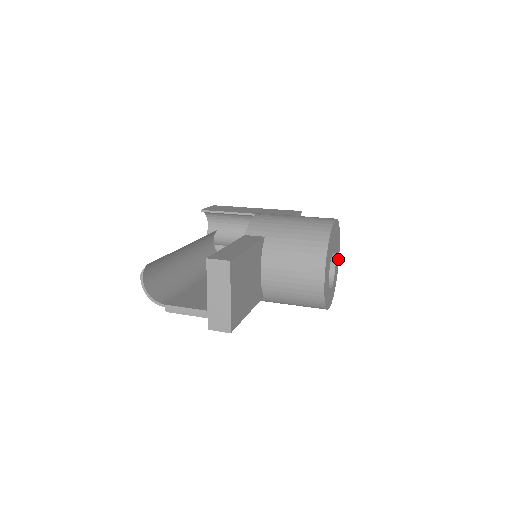
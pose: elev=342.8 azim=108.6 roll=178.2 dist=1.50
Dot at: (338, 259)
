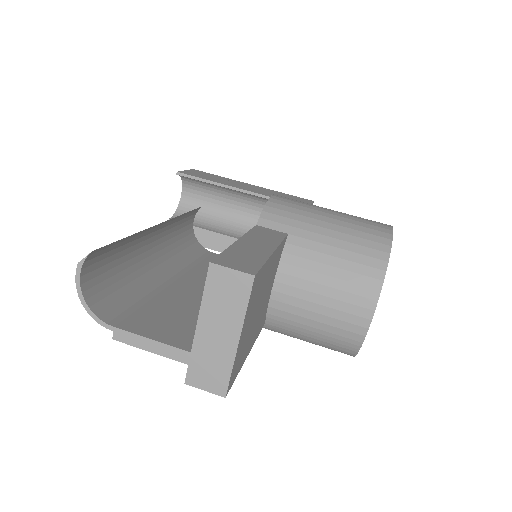
Dot at: occluded
